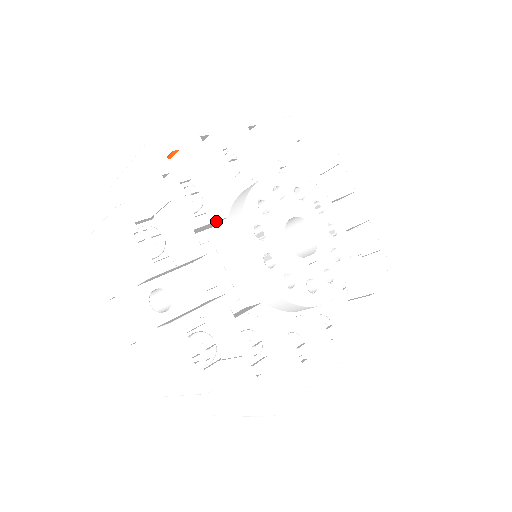
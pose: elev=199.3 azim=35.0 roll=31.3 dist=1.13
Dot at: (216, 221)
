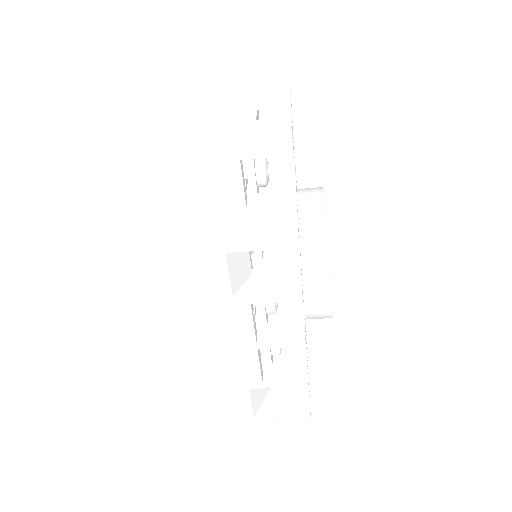
Dot at: occluded
